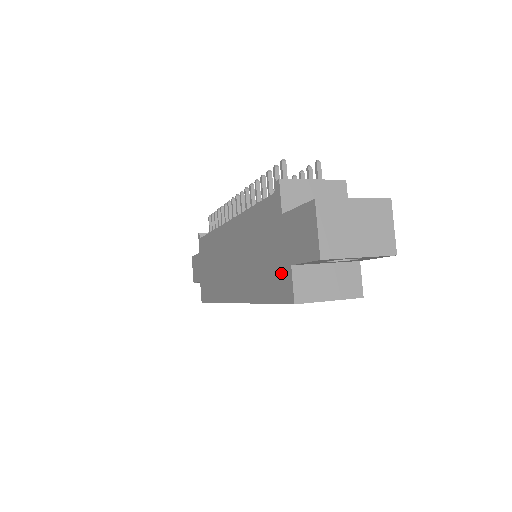
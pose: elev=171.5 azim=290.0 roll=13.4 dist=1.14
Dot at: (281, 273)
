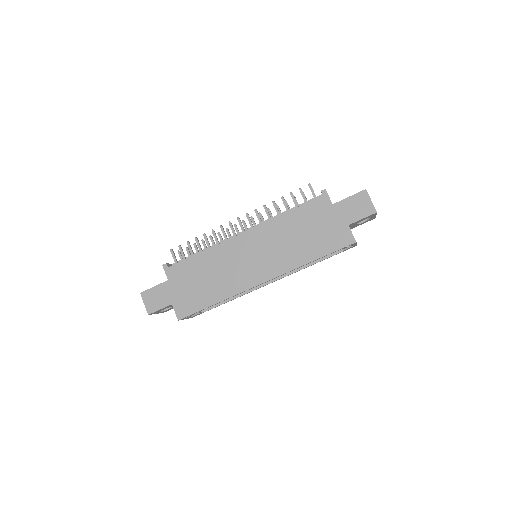
Dot at: (338, 233)
